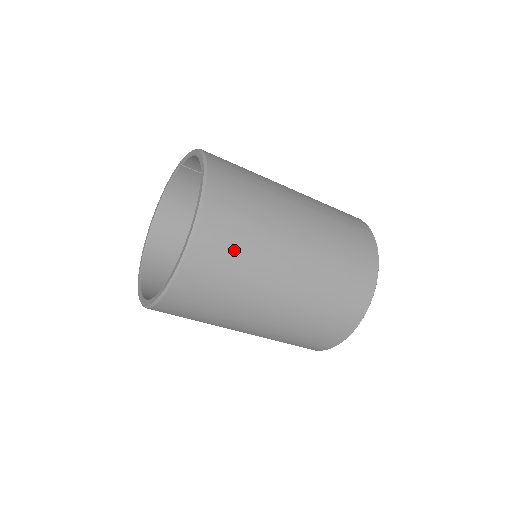
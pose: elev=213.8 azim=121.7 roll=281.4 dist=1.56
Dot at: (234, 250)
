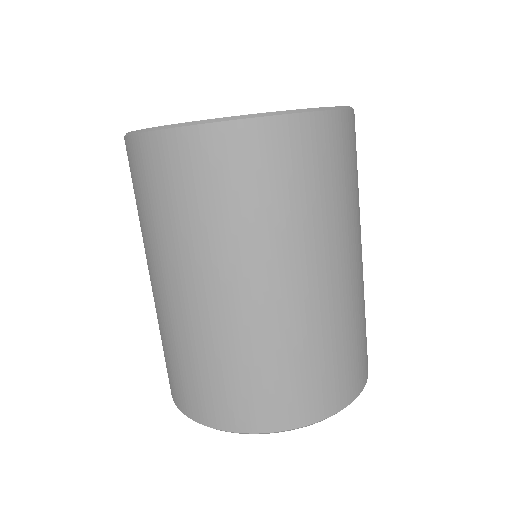
Dot at: (268, 187)
